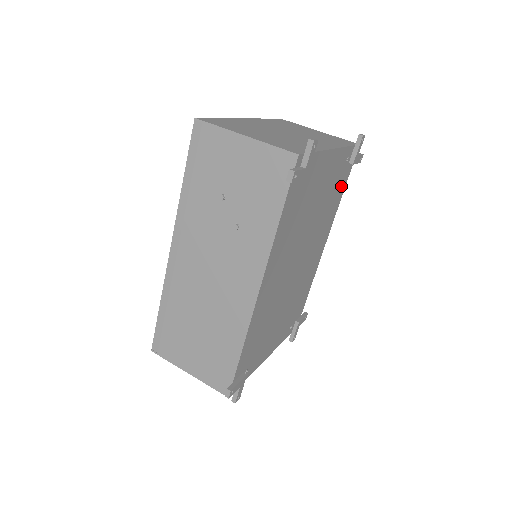
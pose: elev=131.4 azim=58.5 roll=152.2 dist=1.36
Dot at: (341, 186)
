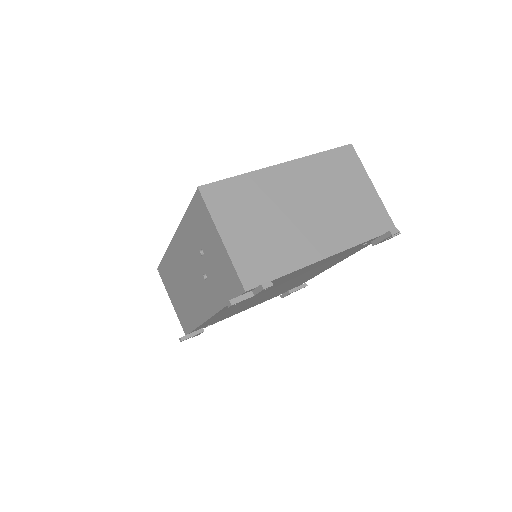
Dot at: (358, 249)
